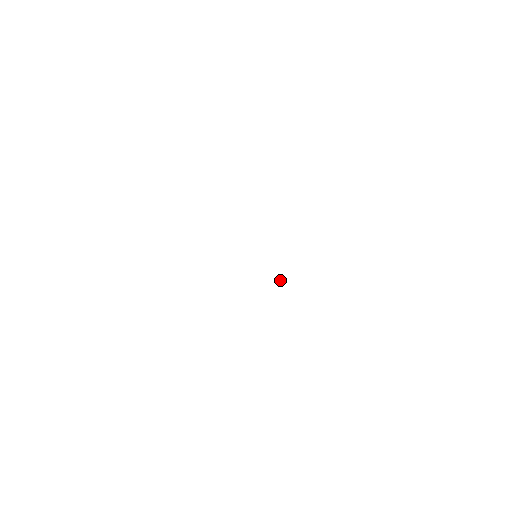
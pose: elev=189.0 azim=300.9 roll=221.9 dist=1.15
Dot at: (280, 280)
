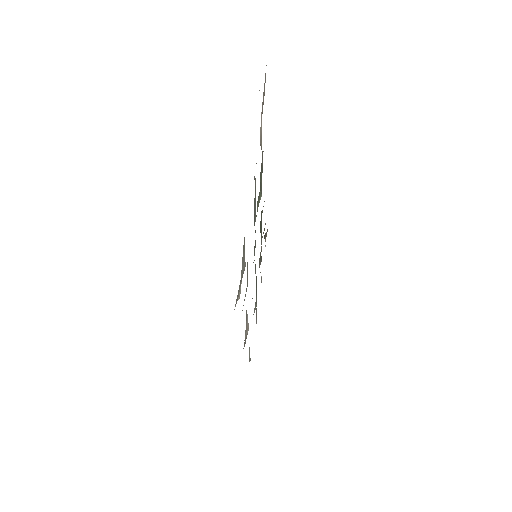
Dot at: occluded
